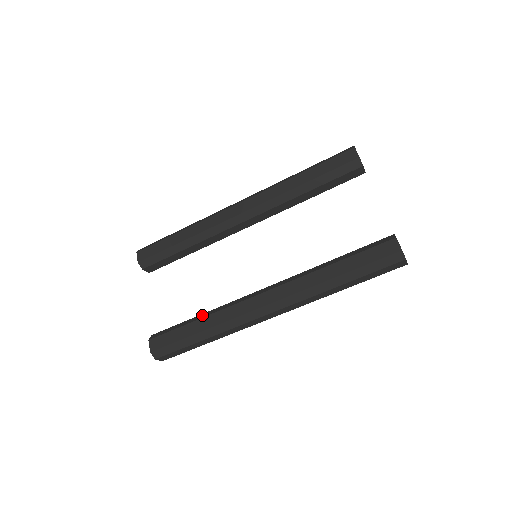
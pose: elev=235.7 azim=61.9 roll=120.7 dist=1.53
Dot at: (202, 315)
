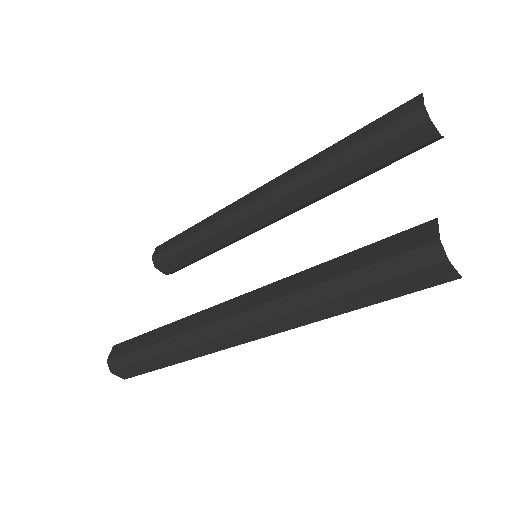
Dot at: occluded
